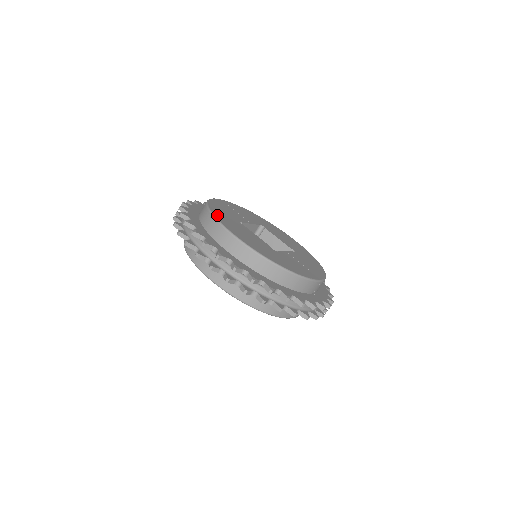
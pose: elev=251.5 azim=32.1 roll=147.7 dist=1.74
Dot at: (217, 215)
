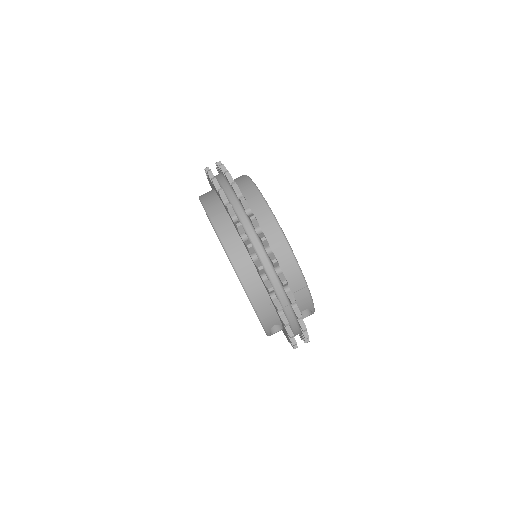
Dot at: occluded
